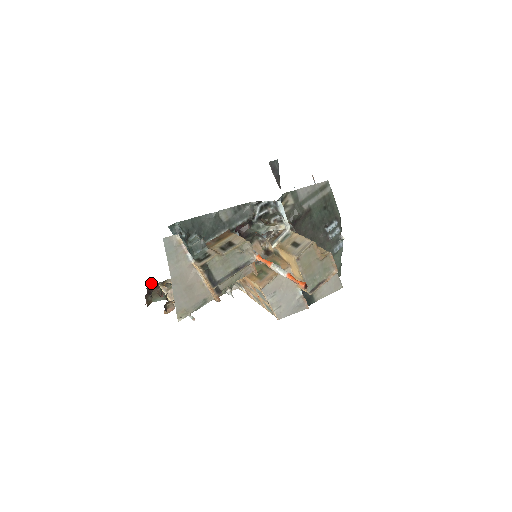
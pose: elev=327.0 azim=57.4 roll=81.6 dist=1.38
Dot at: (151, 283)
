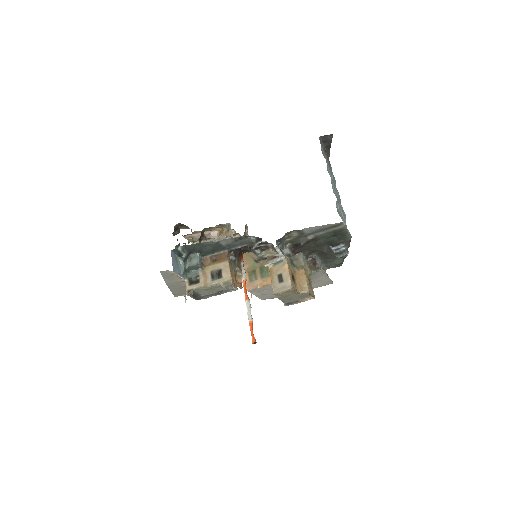
Dot at: (178, 223)
